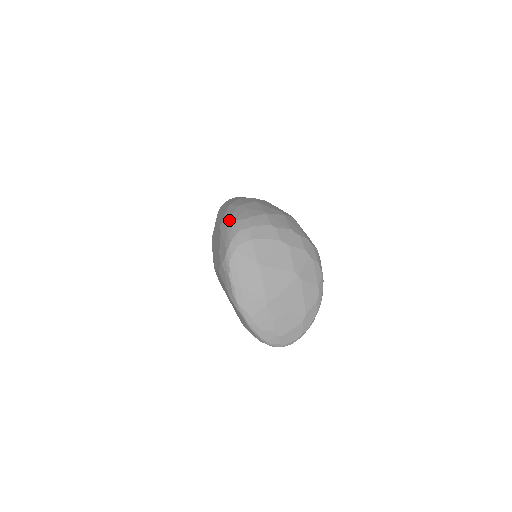
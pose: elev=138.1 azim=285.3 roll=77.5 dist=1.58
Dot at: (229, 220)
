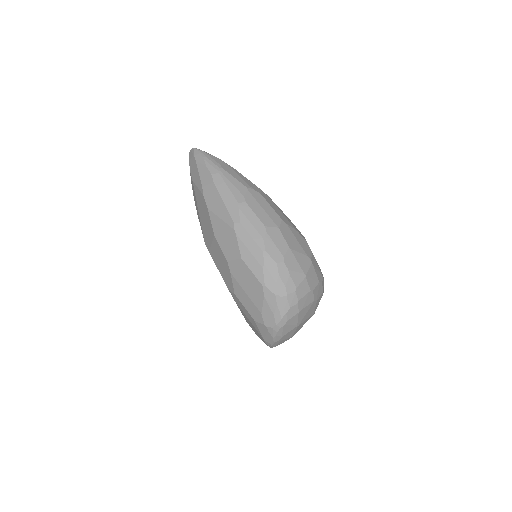
Dot at: (277, 291)
